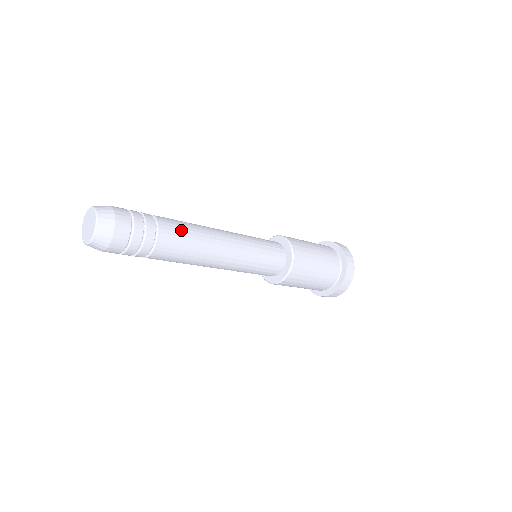
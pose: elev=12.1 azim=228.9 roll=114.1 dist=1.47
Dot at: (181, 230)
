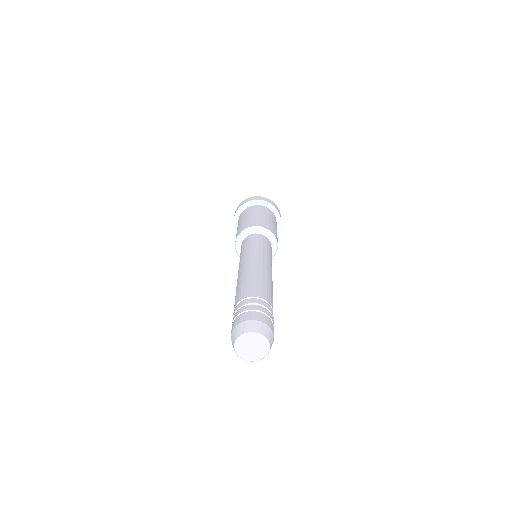
Dot at: (264, 288)
